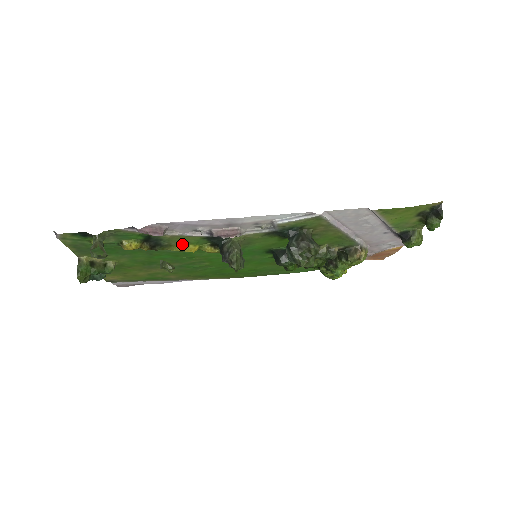
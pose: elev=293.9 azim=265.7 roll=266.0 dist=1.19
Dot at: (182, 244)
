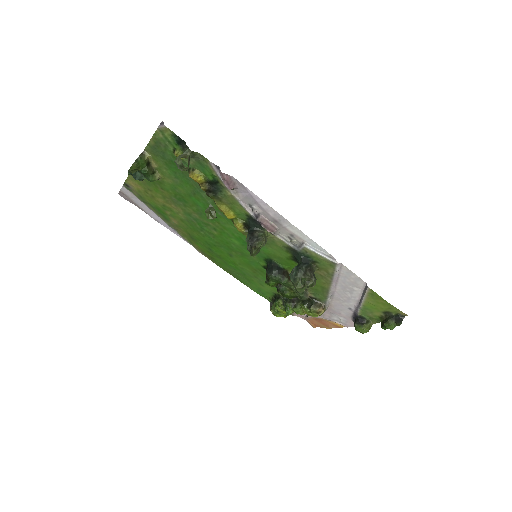
Dot at: (228, 206)
